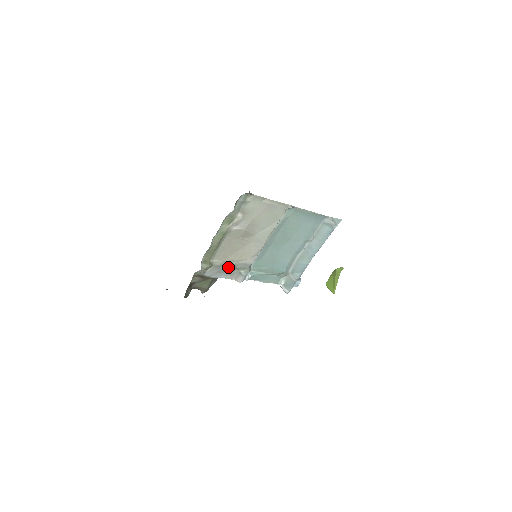
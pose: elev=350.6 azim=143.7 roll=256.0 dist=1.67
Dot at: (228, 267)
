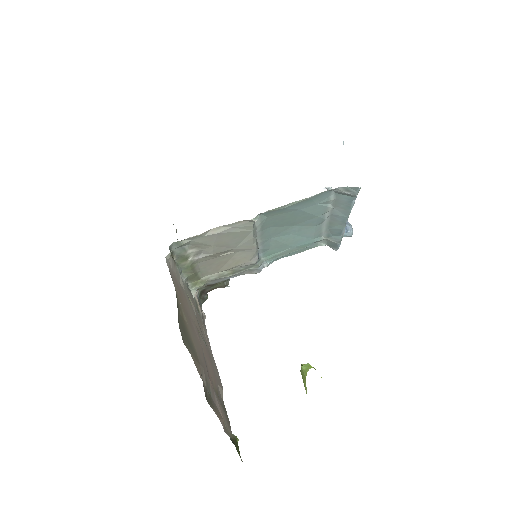
Dot at: (229, 274)
